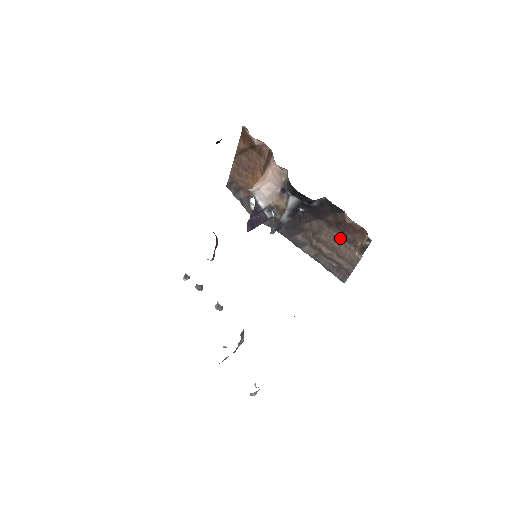
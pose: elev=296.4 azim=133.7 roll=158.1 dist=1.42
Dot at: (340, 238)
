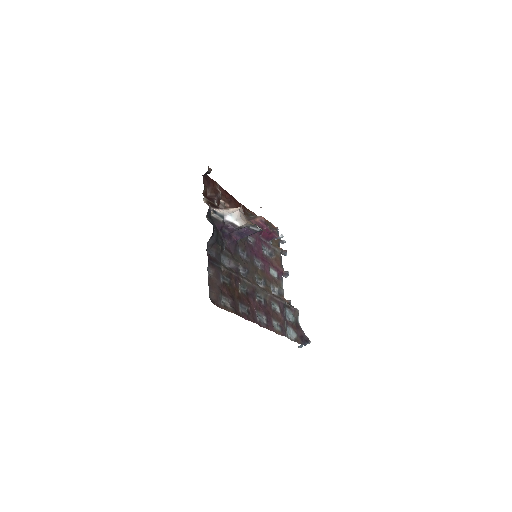
Dot at: occluded
